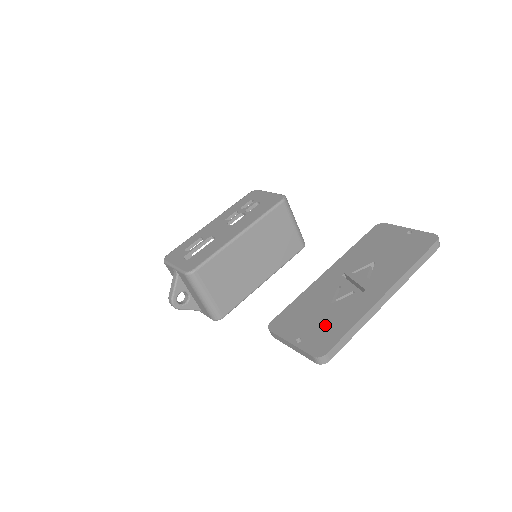
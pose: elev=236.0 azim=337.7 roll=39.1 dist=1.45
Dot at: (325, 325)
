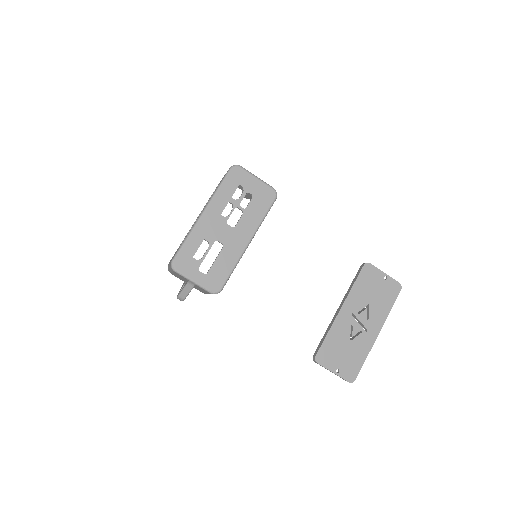
Dot at: (351, 359)
